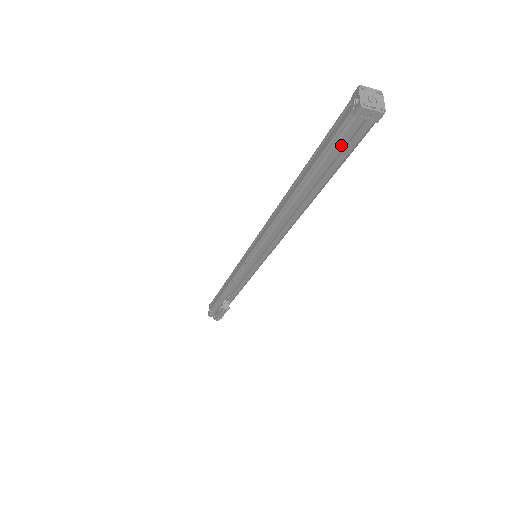
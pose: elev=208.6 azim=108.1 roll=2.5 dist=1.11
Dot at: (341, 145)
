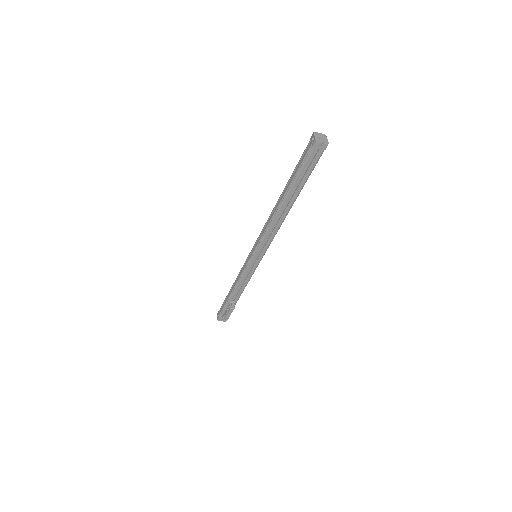
Dot at: (307, 165)
